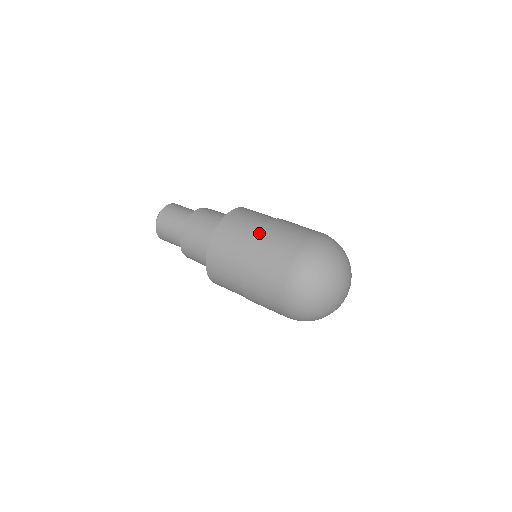
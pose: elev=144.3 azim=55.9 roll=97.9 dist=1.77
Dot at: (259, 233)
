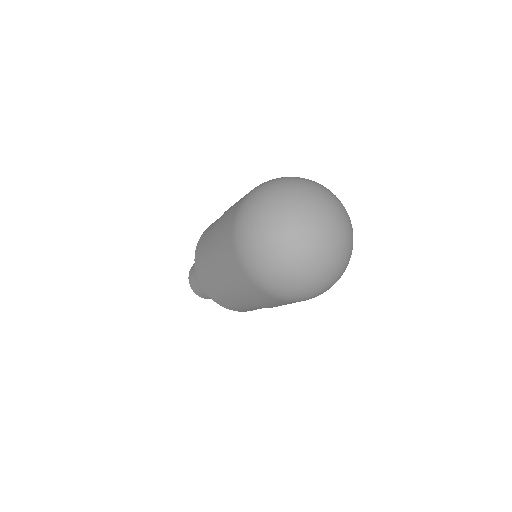
Dot at: (218, 220)
